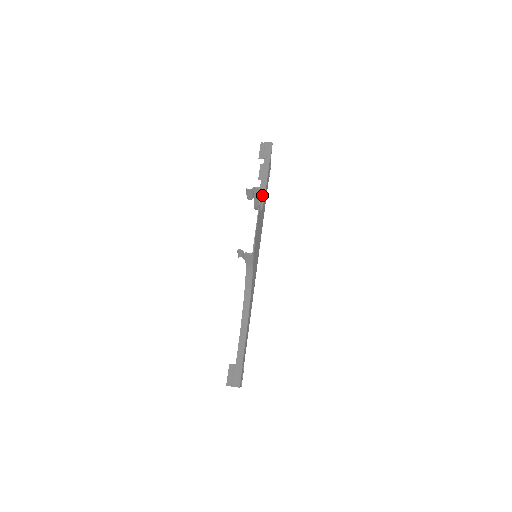
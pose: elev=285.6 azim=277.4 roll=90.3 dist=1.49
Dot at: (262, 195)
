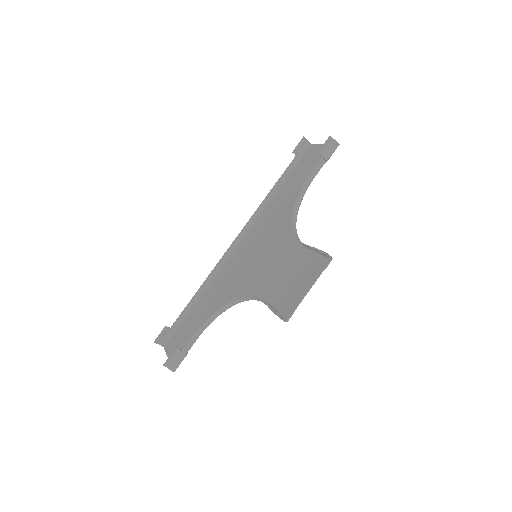
Dot at: (300, 202)
